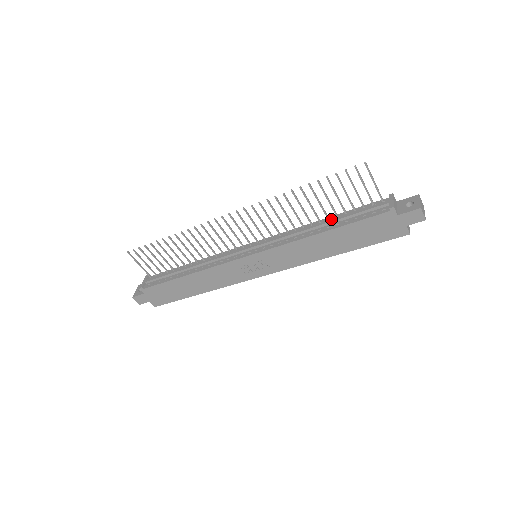
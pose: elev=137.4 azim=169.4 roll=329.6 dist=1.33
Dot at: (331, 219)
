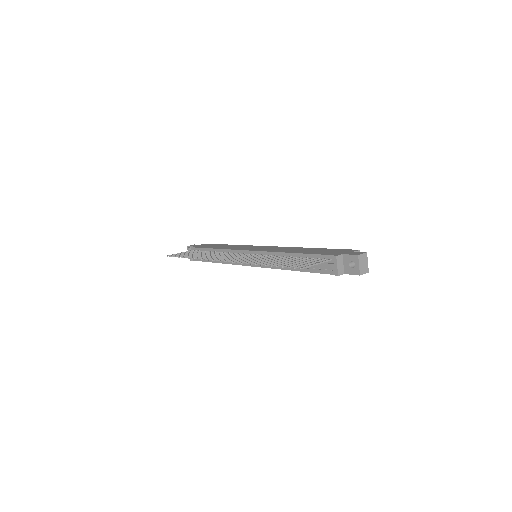
Dot at: occluded
